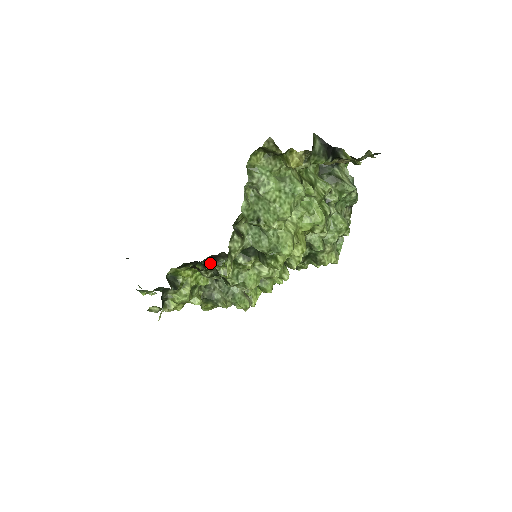
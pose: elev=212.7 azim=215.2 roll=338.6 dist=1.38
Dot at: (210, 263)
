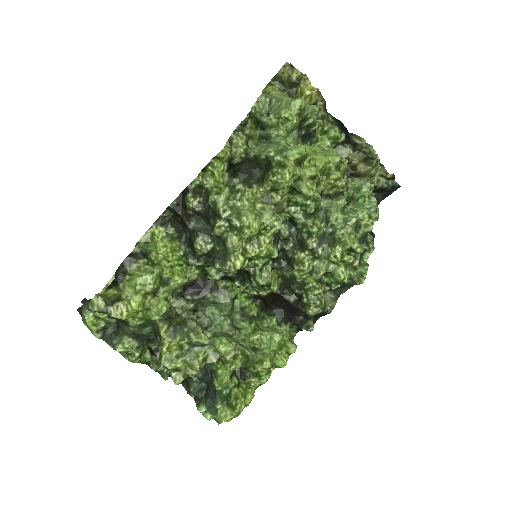
Dot at: (192, 298)
